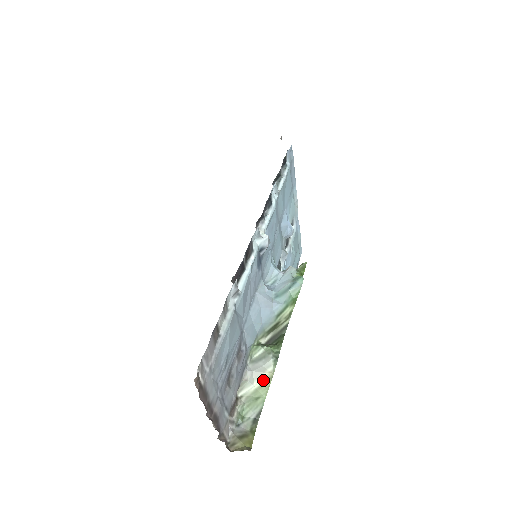
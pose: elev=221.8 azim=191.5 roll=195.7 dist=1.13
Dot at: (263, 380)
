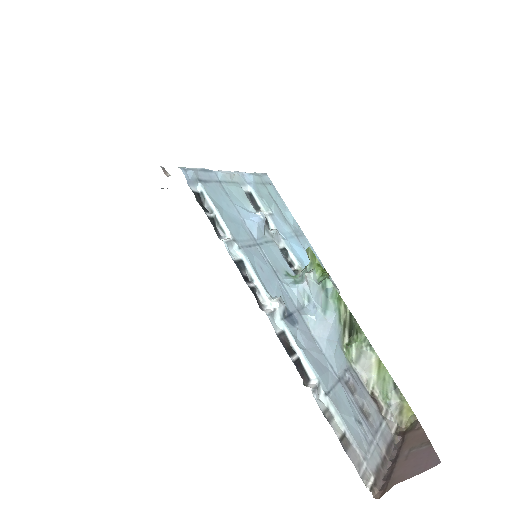
Dot at: (376, 367)
